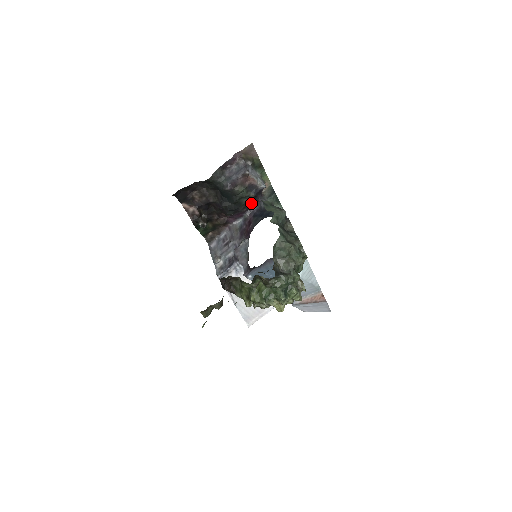
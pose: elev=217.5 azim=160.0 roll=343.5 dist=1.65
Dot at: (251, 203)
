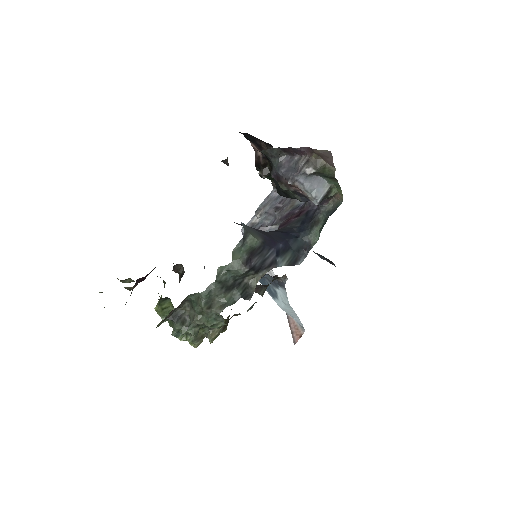
Dot at: occluded
